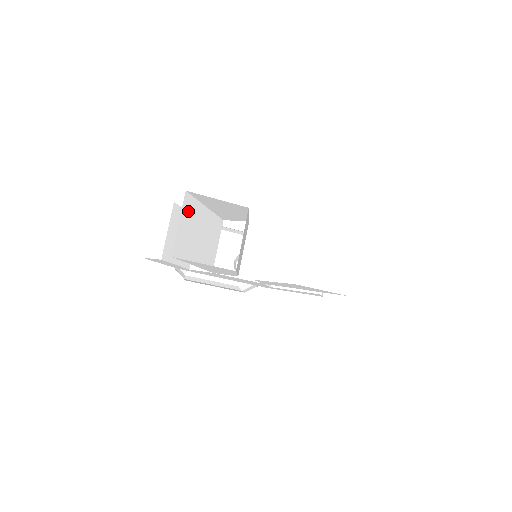
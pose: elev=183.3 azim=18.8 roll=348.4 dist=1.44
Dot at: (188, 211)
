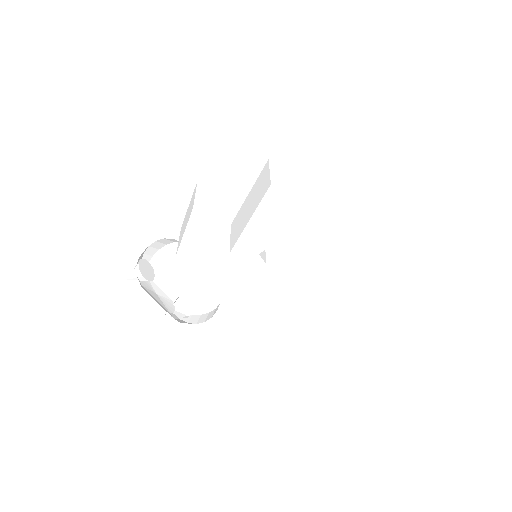
Dot at: (263, 174)
